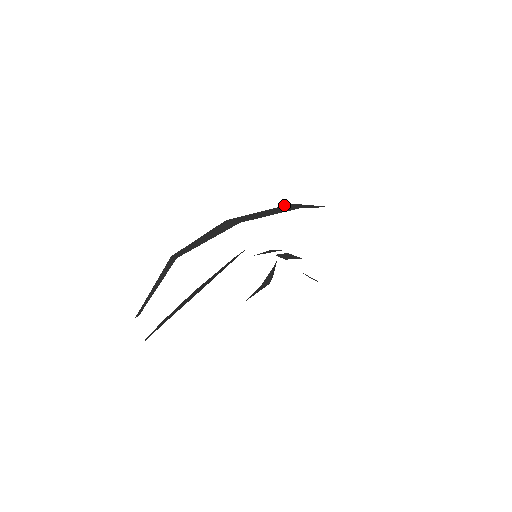
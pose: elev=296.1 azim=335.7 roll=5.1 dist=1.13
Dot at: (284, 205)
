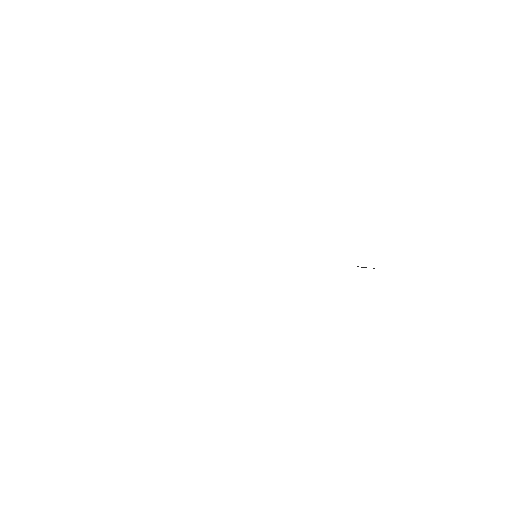
Dot at: occluded
